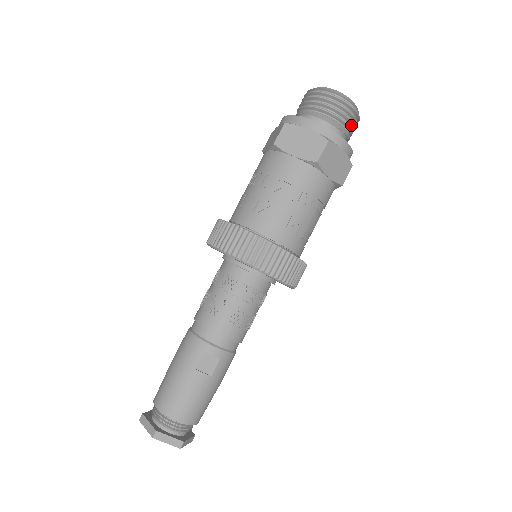
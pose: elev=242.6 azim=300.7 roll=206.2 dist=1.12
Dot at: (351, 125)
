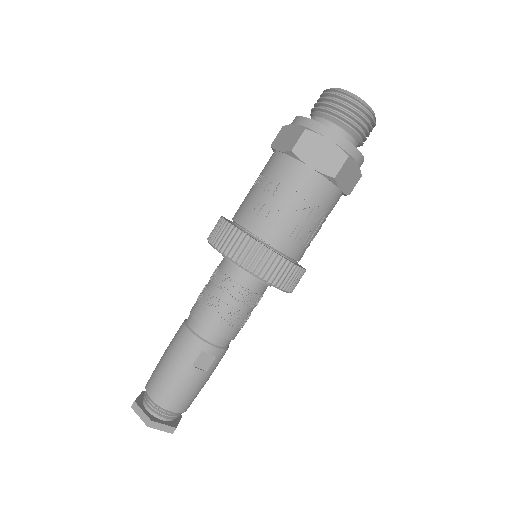
Dot at: (367, 134)
